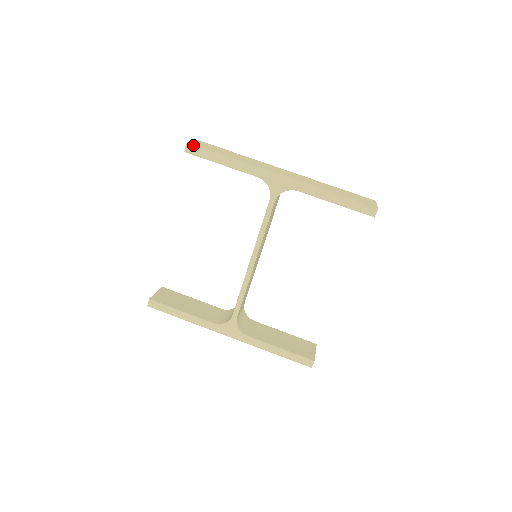
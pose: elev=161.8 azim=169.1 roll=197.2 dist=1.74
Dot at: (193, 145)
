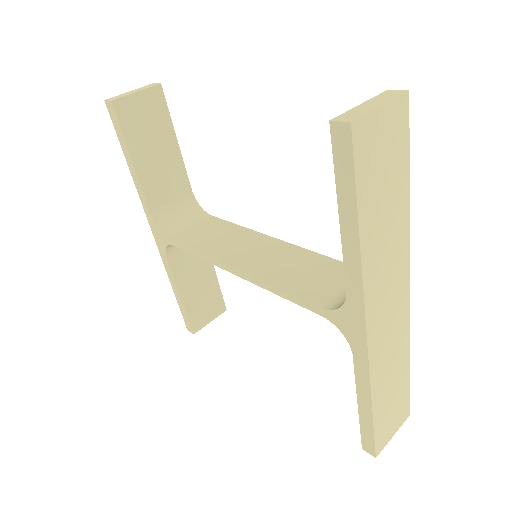
Dot at: (352, 142)
